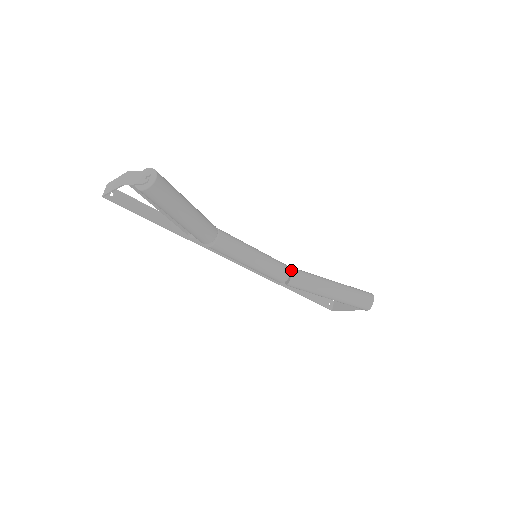
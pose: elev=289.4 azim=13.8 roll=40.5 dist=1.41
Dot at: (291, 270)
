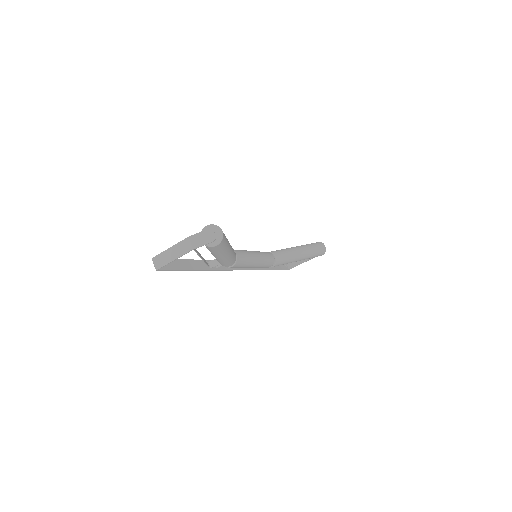
Dot at: occluded
